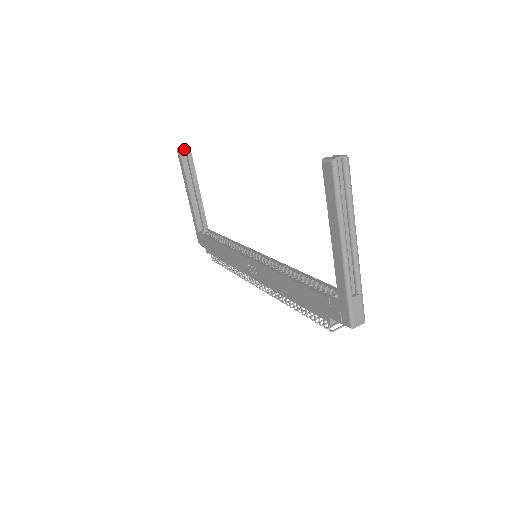
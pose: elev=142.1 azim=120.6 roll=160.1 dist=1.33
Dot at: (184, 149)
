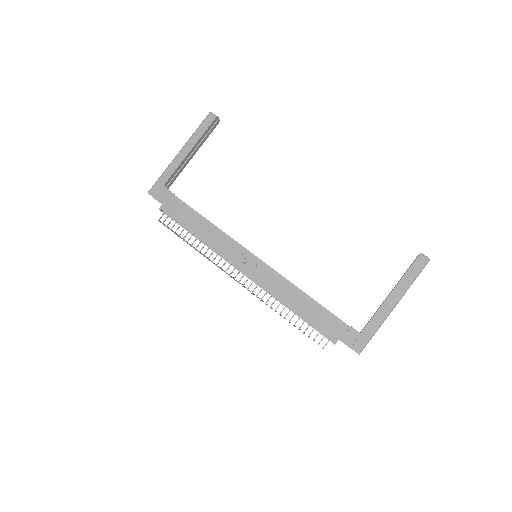
Dot at: occluded
